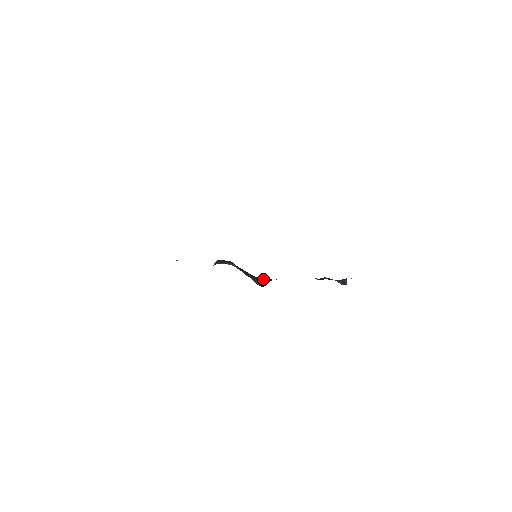
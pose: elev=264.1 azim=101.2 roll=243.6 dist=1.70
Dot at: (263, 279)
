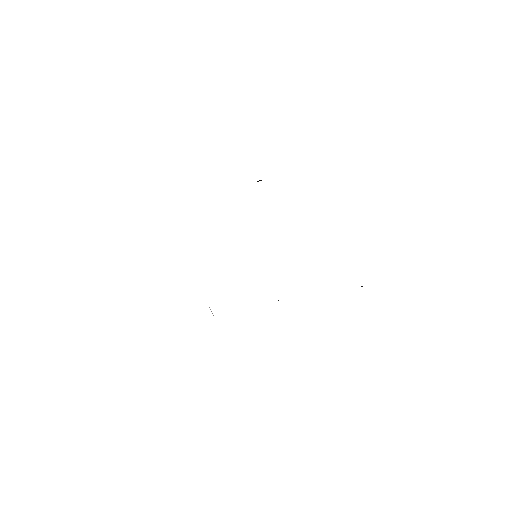
Dot at: occluded
